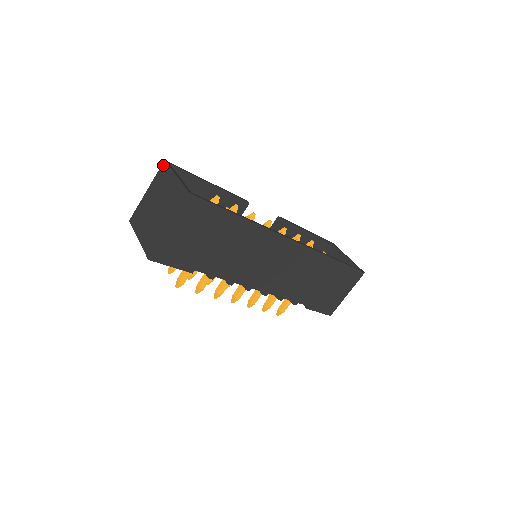
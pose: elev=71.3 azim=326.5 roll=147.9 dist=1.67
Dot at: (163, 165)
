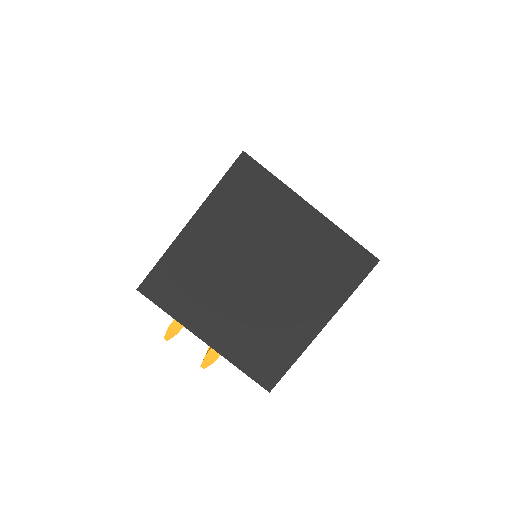
Dot at: (243, 164)
